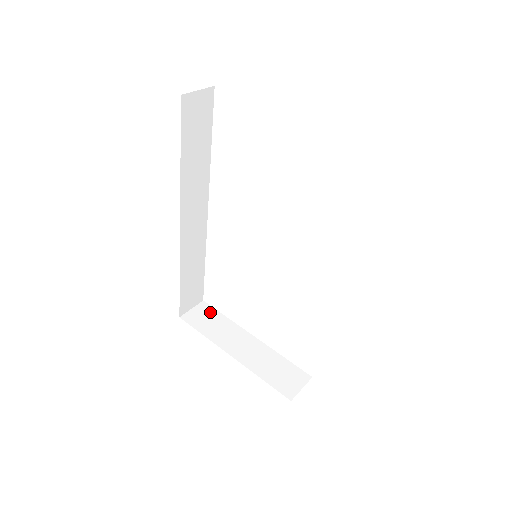
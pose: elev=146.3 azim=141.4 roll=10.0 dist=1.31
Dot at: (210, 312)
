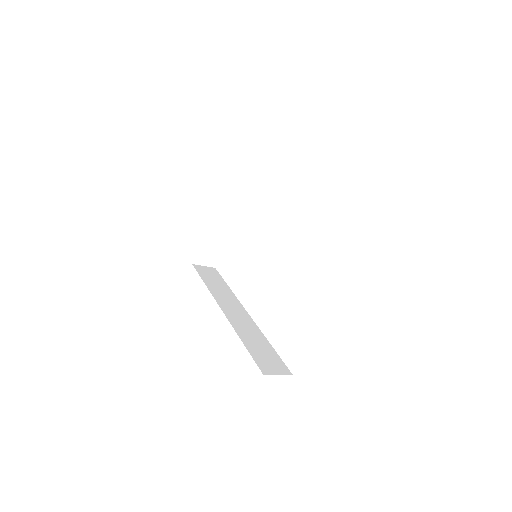
Dot at: occluded
